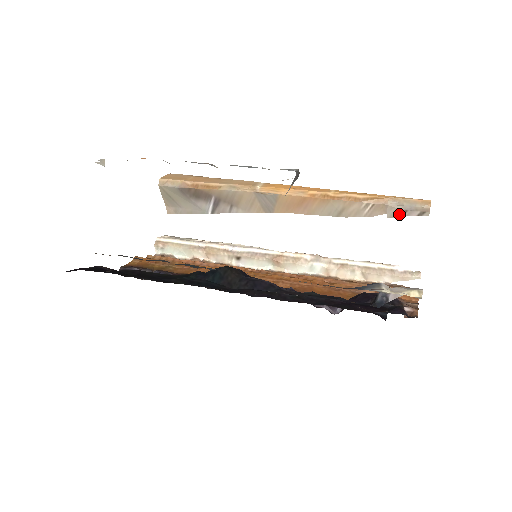
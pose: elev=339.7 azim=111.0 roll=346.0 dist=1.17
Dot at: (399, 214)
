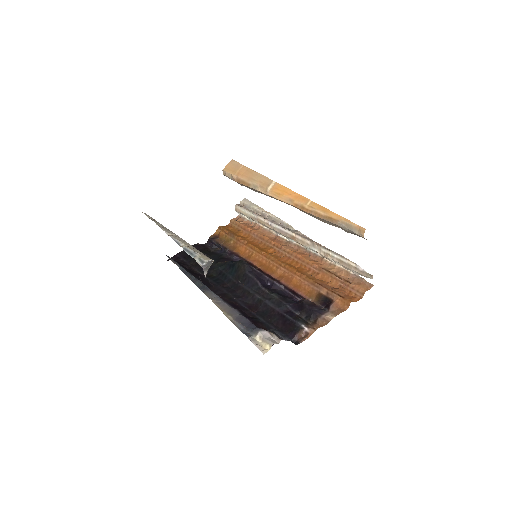
Dot at: (349, 232)
